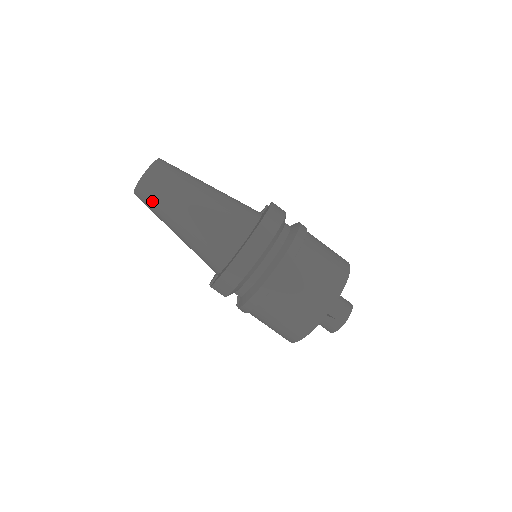
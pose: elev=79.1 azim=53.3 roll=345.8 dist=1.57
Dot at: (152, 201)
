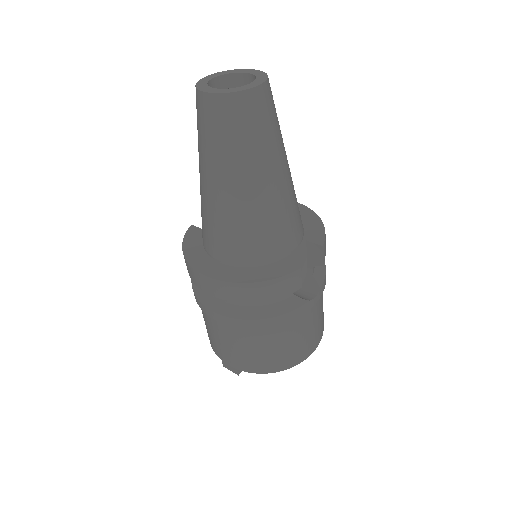
Dot at: (197, 120)
